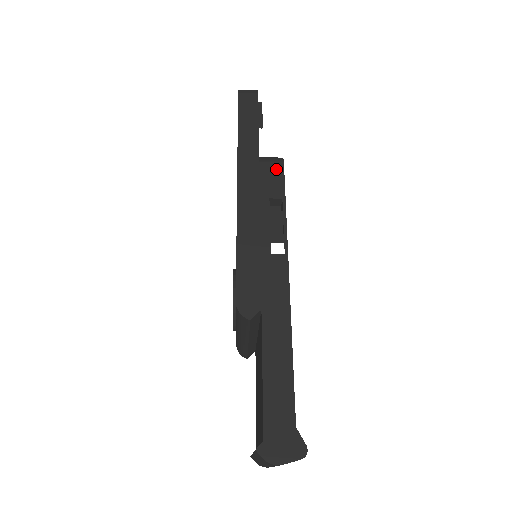
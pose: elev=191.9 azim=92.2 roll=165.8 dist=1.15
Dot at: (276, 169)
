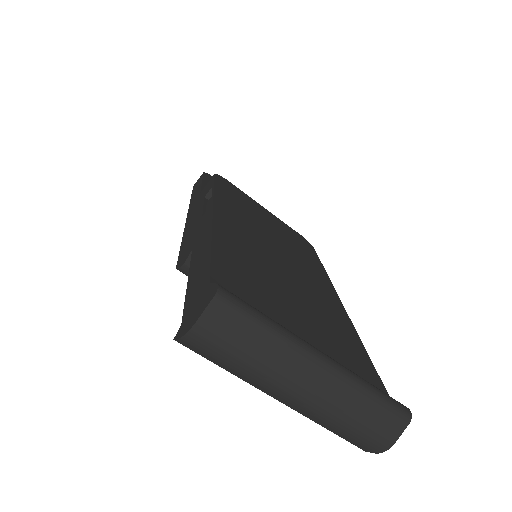
Dot at: (209, 182)
